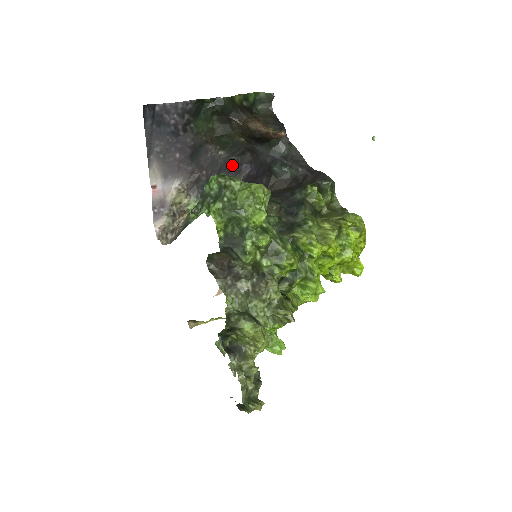
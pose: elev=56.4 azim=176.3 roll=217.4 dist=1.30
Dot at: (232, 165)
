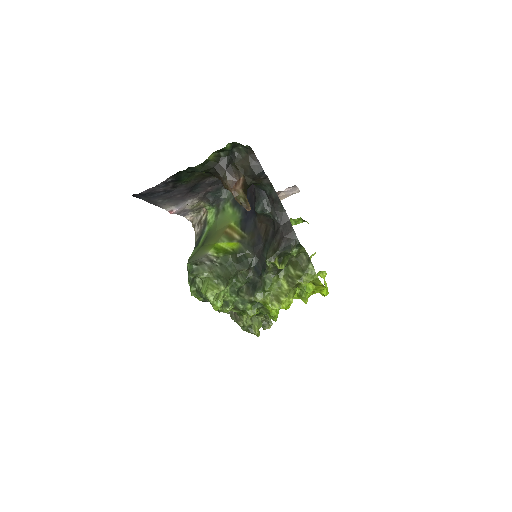
Dot at: occluded
